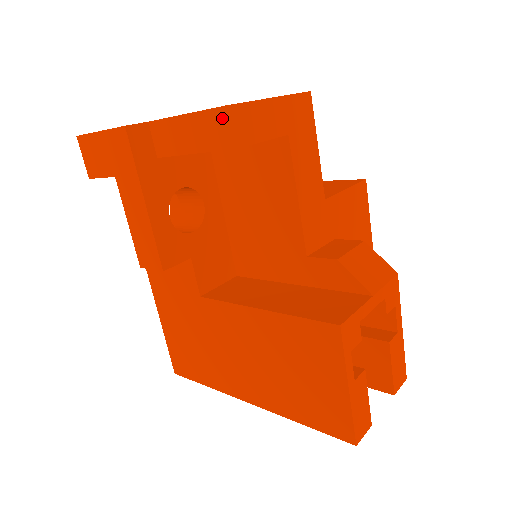
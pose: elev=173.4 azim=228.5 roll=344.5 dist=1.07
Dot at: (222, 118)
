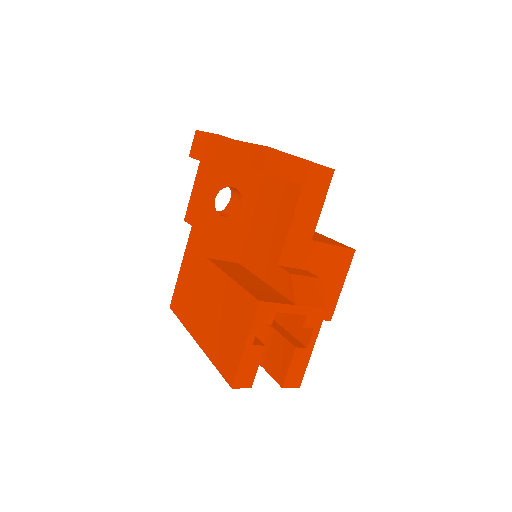
Dot at: (263, 152)
